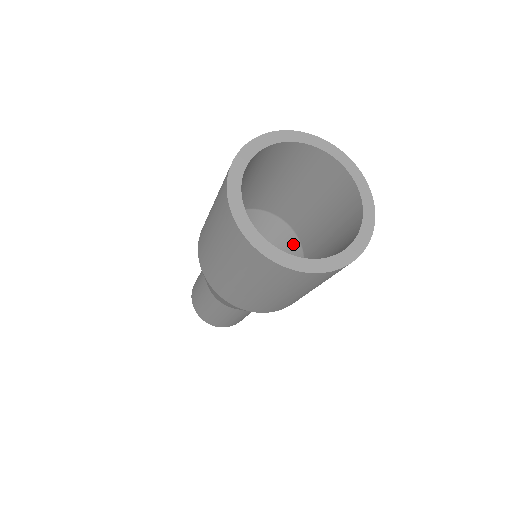
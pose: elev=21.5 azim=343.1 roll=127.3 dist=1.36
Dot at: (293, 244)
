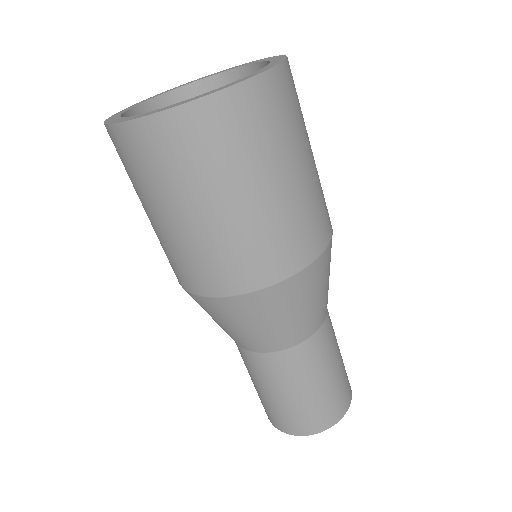
Dot at: occluded
